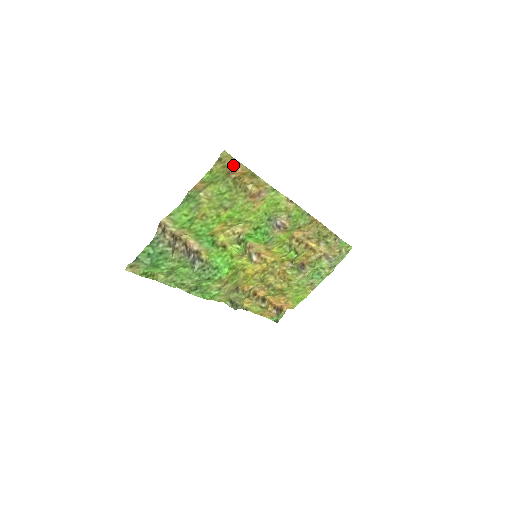
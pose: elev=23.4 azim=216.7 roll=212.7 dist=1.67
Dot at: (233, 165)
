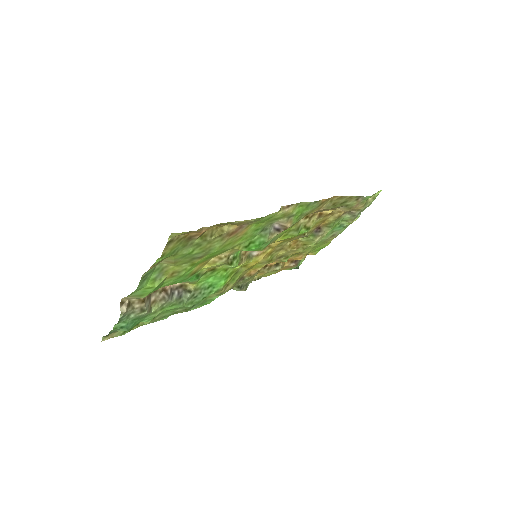
Dot at: (192, 232)
